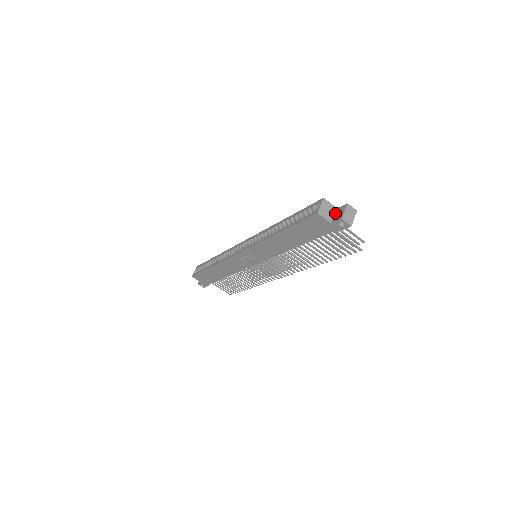
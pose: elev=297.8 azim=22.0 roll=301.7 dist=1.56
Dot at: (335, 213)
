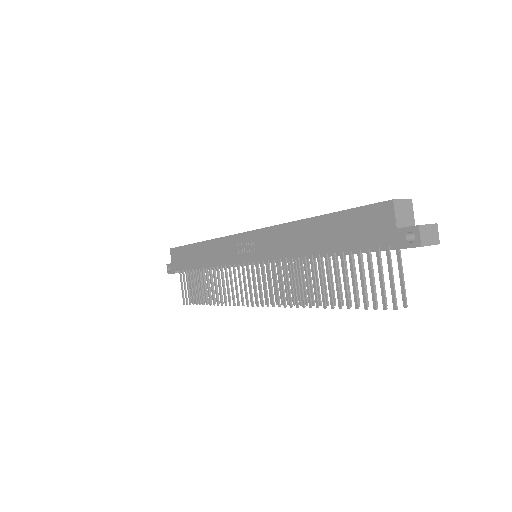
Dot at: occluded
